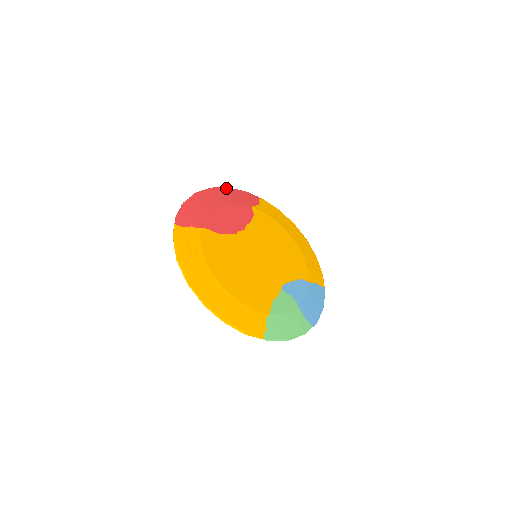
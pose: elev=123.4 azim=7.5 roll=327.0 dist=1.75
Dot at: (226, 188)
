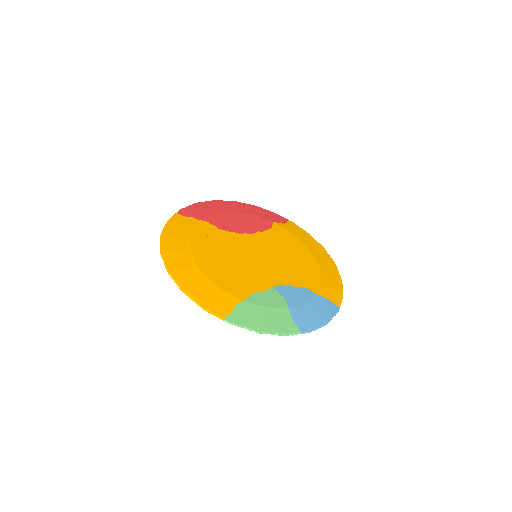
Dot at: (252, 205)
